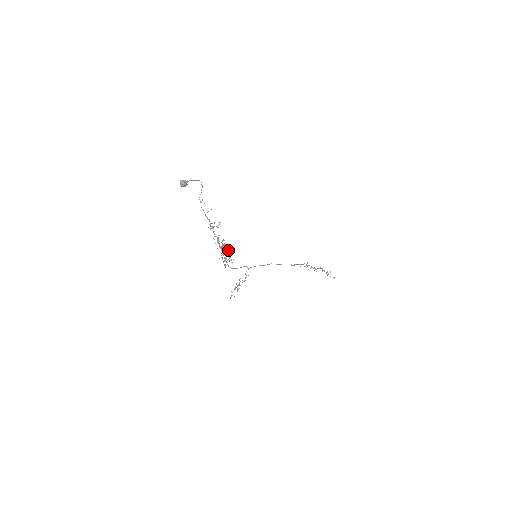
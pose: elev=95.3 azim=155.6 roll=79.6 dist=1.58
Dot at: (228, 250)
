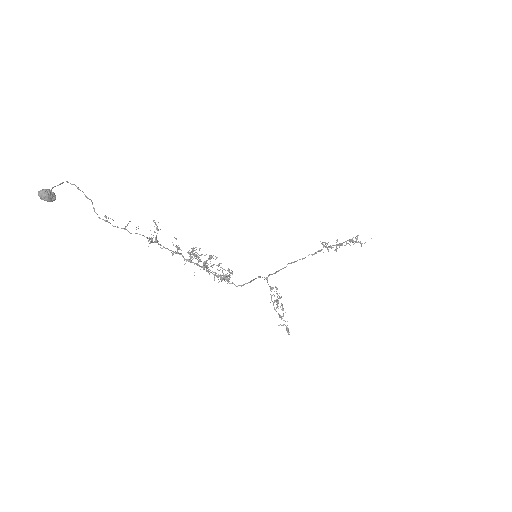
Dot at: occluded
